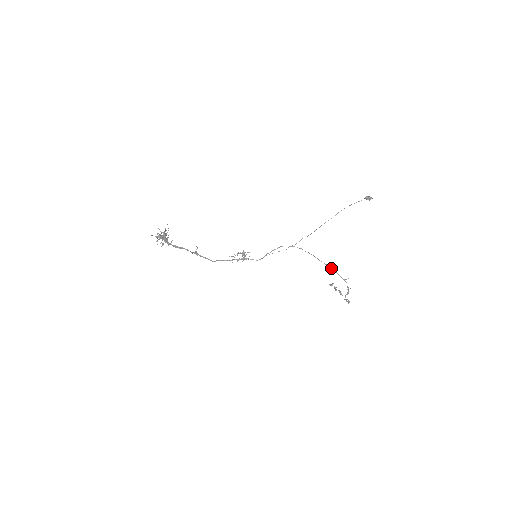
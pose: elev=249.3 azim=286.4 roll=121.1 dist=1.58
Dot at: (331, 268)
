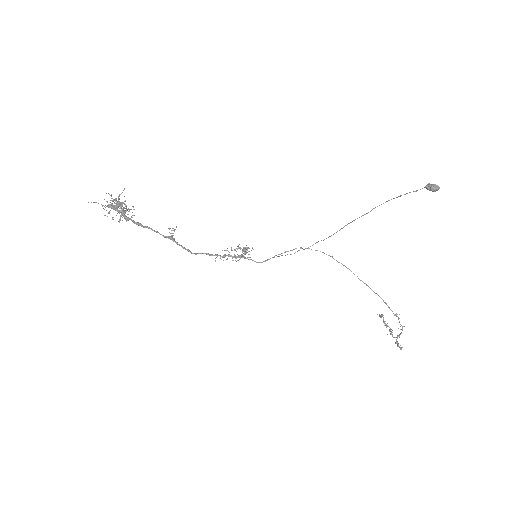
Dot at: (376, 293)
